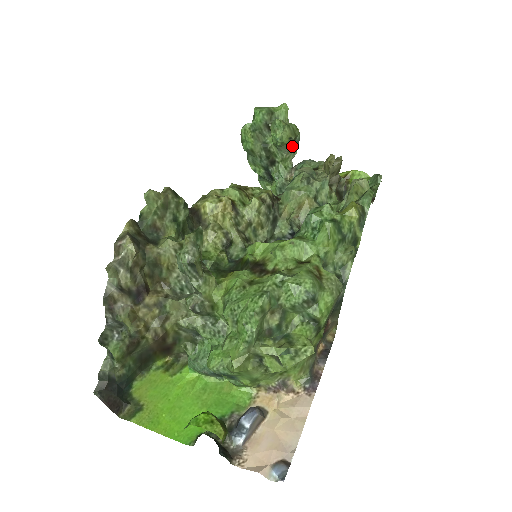
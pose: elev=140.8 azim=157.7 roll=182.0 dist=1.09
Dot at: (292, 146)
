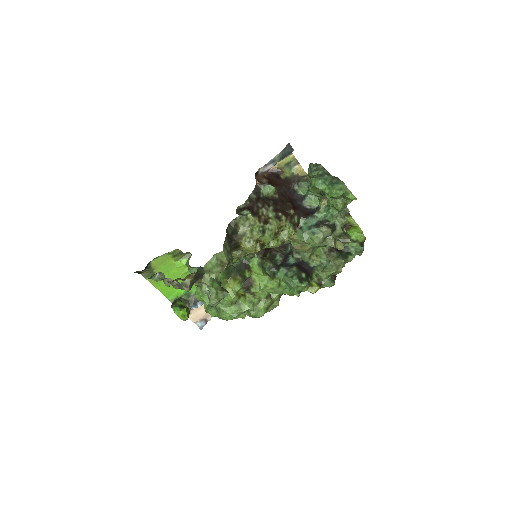
Dot at: occluded
